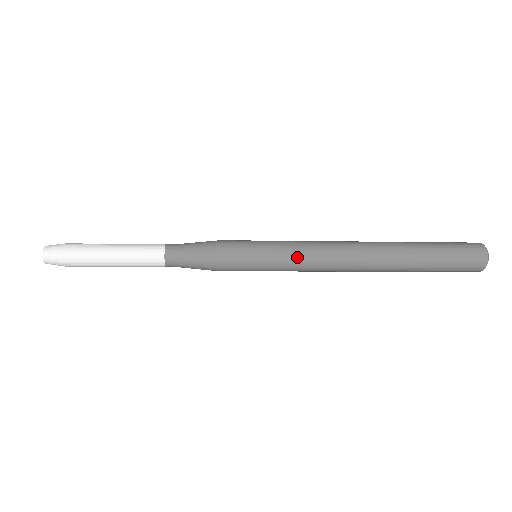
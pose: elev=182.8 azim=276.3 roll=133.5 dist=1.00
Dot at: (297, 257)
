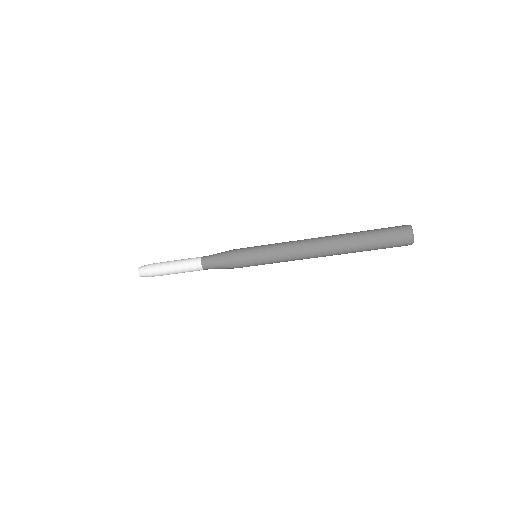
Dot at: (279, 258)
